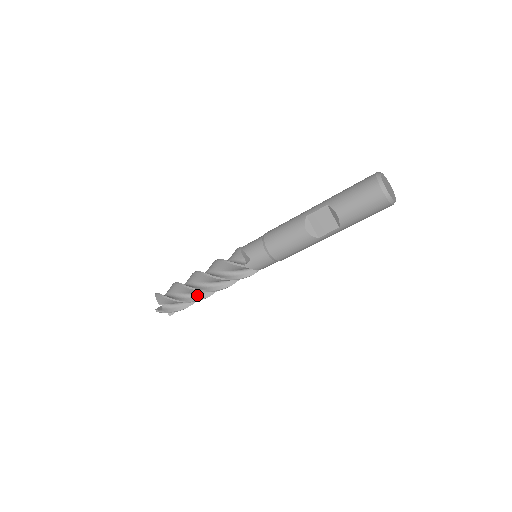
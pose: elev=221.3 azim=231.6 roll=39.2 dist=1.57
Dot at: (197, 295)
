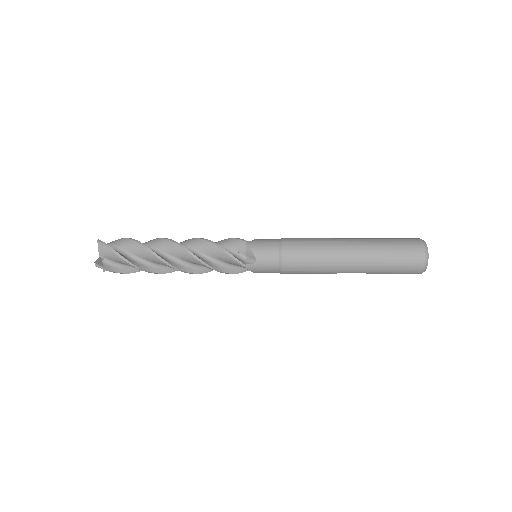
Dot at: occluded
